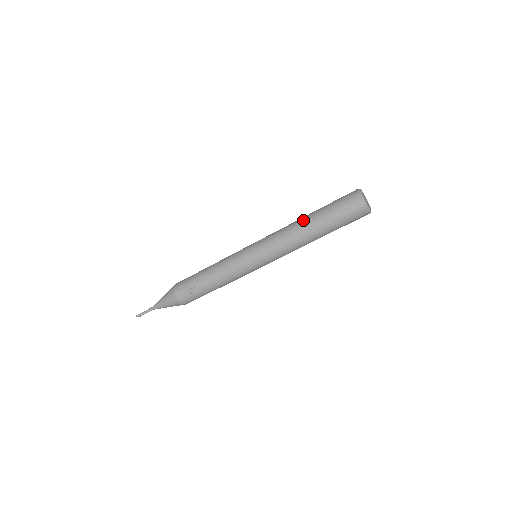
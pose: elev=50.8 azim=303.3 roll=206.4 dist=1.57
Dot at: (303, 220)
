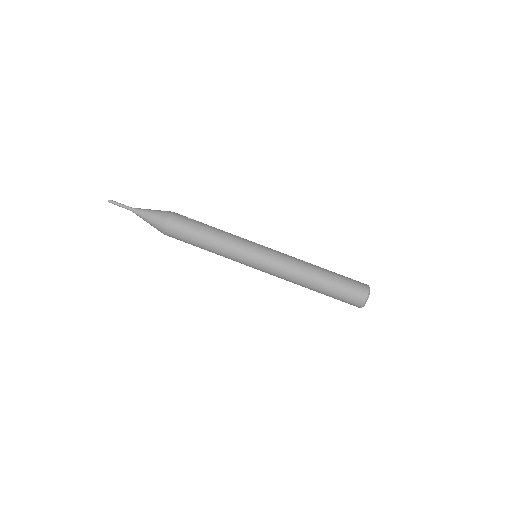
Dot at: occluded
